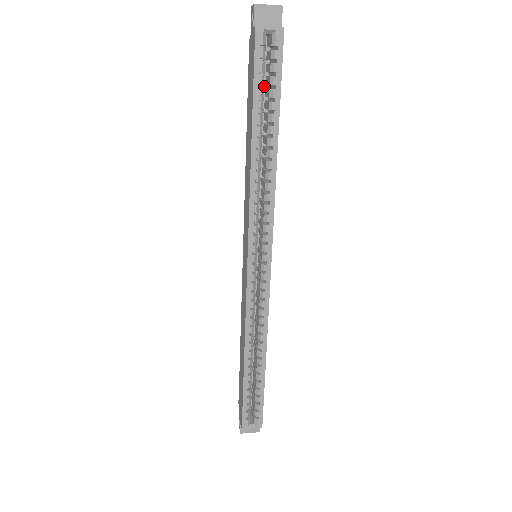
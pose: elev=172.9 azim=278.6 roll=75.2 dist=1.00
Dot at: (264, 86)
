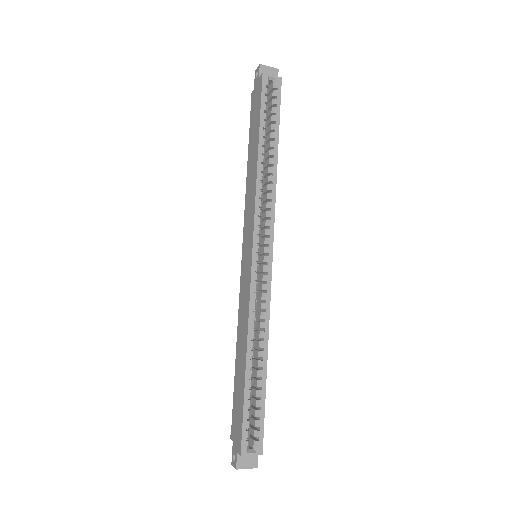
Dot at: occluded
